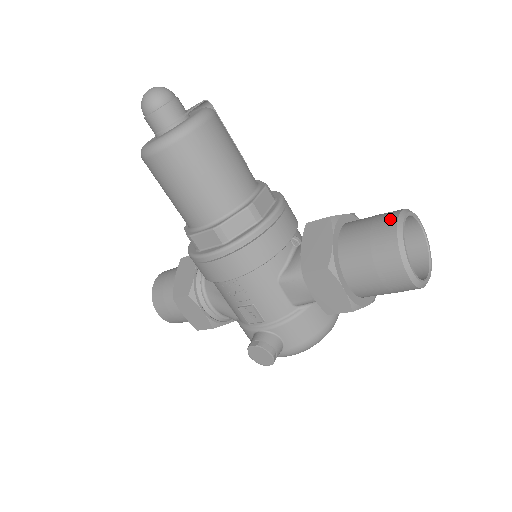
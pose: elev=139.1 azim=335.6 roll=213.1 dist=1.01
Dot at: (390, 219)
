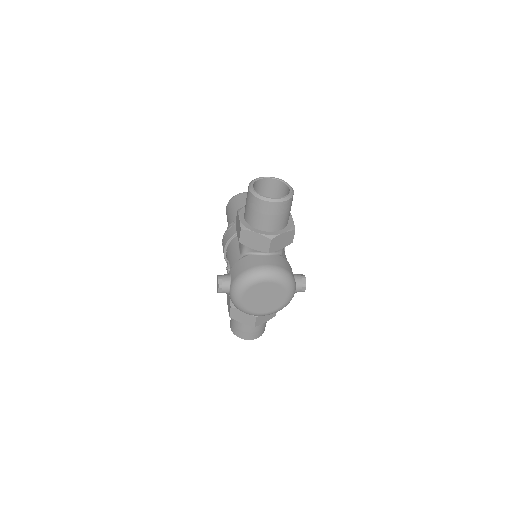
Dot at: (265, 181)
